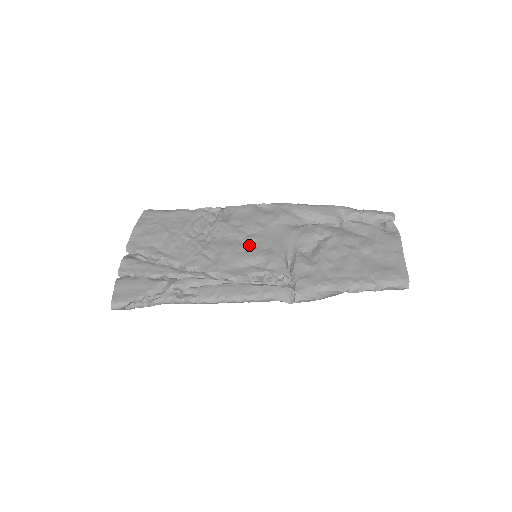
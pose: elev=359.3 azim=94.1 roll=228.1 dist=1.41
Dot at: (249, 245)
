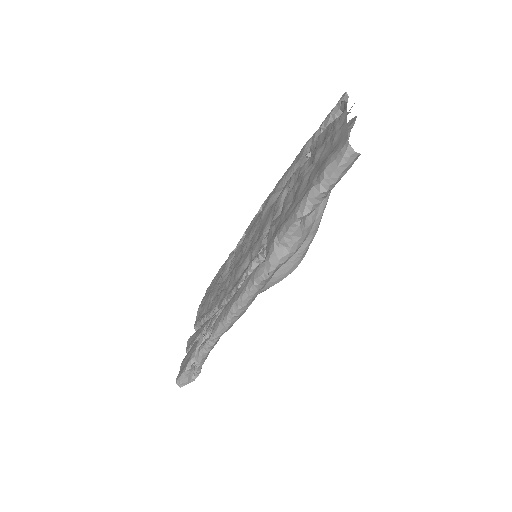
Dot at: (247, 251)
